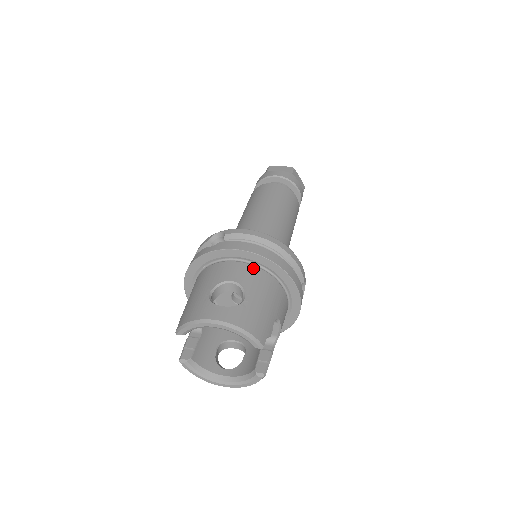
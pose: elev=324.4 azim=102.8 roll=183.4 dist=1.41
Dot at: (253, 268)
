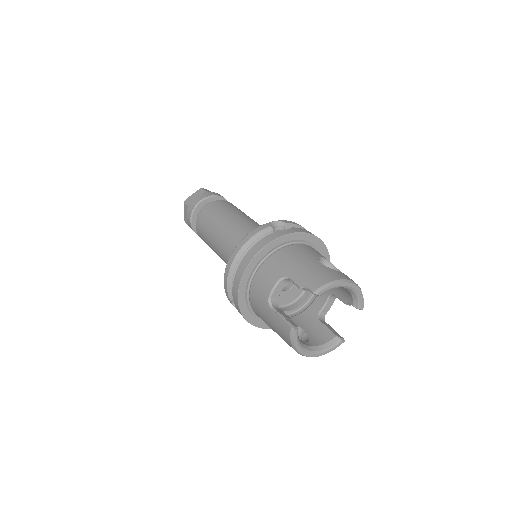
Dot at: occluded
